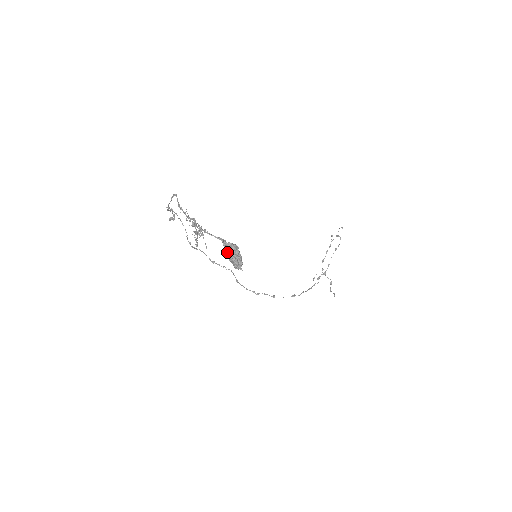
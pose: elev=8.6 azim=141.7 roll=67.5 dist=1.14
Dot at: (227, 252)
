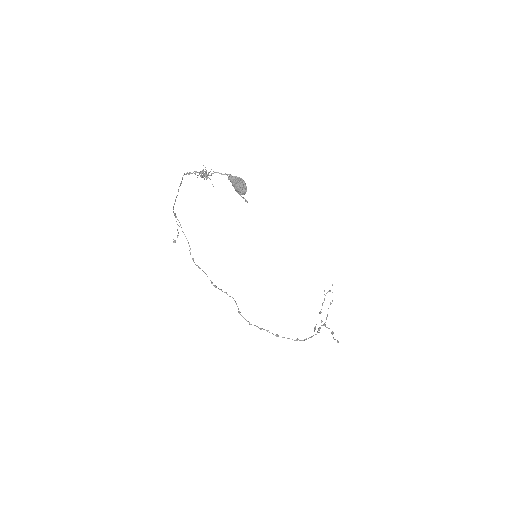
Dot at: (232, 183)
